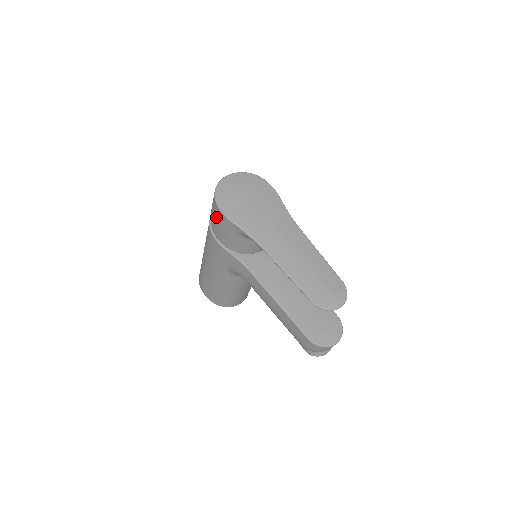
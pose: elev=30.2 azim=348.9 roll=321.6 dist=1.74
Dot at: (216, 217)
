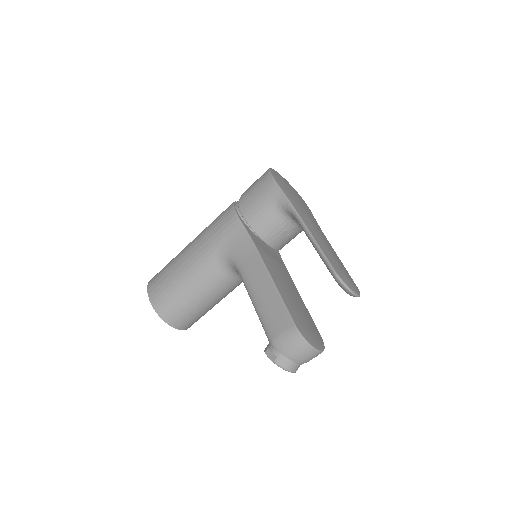
Dot at: (258, 185)
